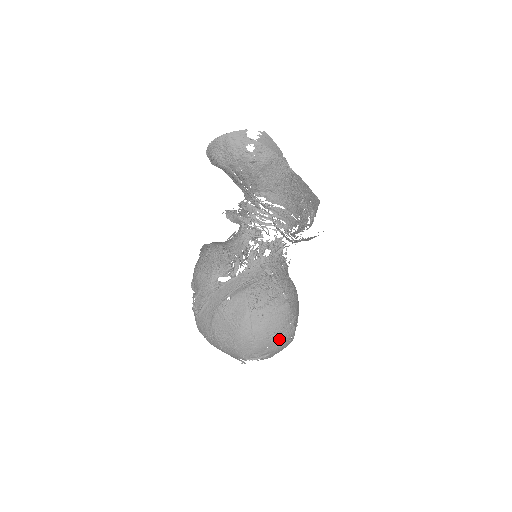
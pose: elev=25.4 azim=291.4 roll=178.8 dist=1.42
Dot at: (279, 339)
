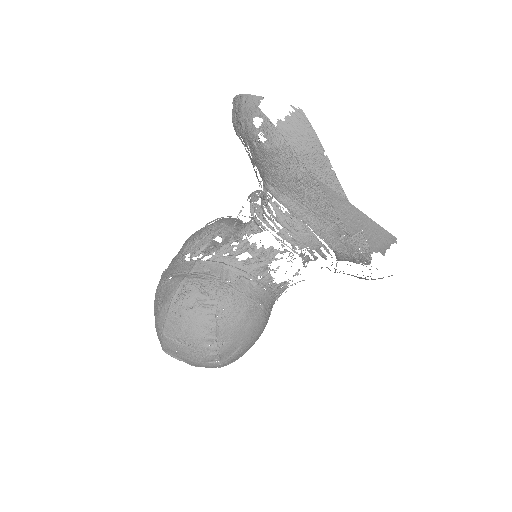
Dot at: (190, 352)
